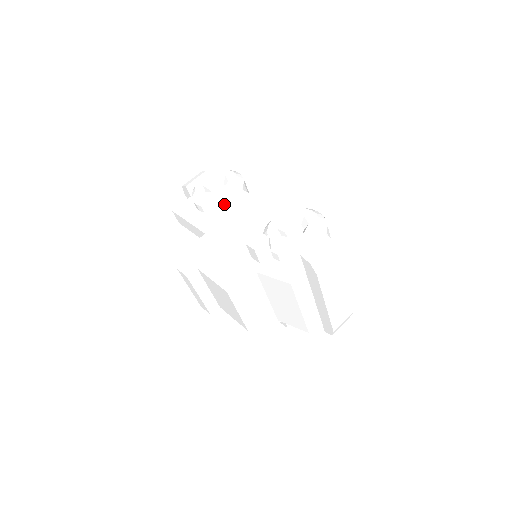
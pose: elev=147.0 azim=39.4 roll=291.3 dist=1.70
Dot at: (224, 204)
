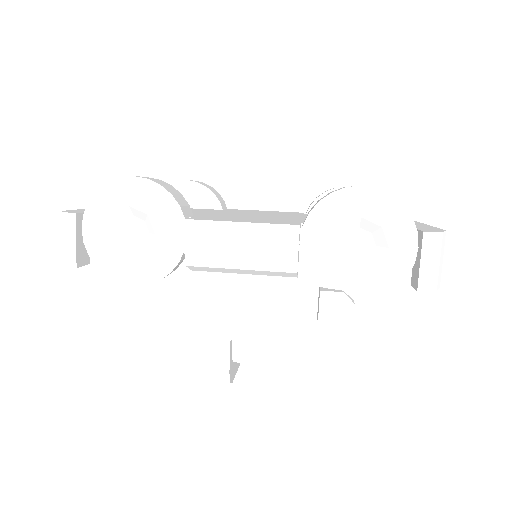
Dot at: (188, 262)
